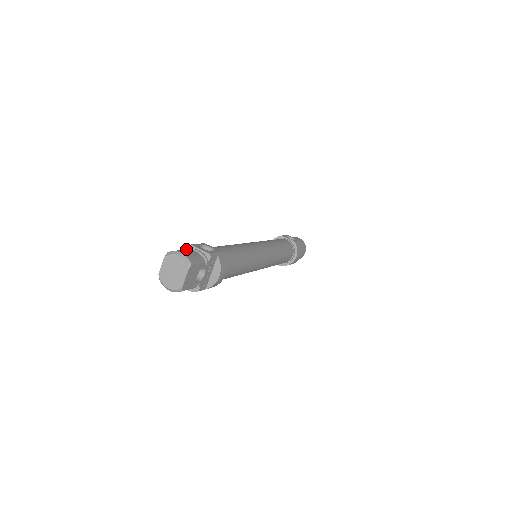
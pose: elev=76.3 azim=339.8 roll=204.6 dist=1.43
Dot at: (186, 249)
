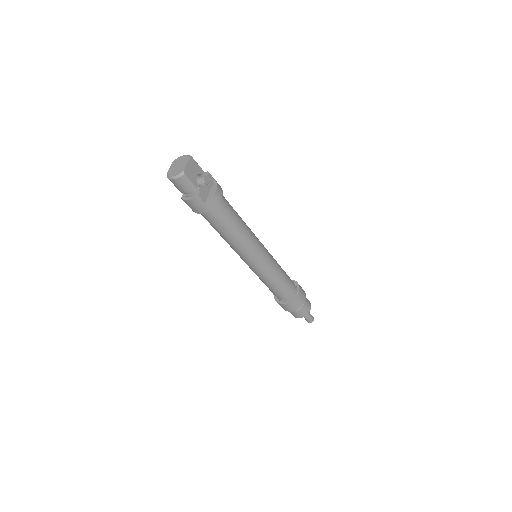
Dot at: occluded
